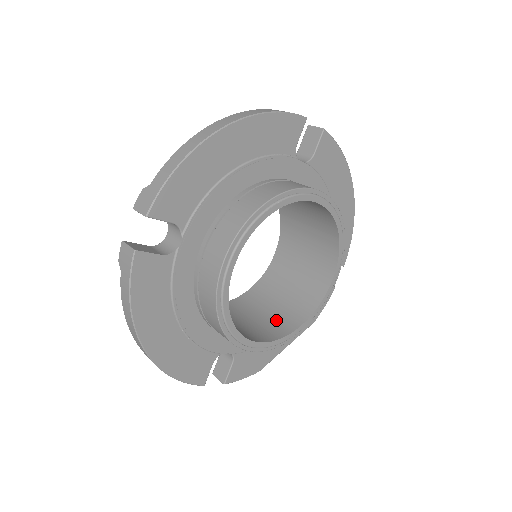
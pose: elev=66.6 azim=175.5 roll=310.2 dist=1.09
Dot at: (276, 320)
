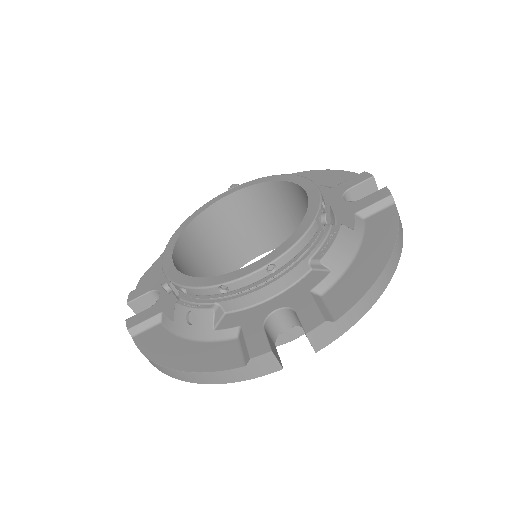
Dot at: (210, 276)
